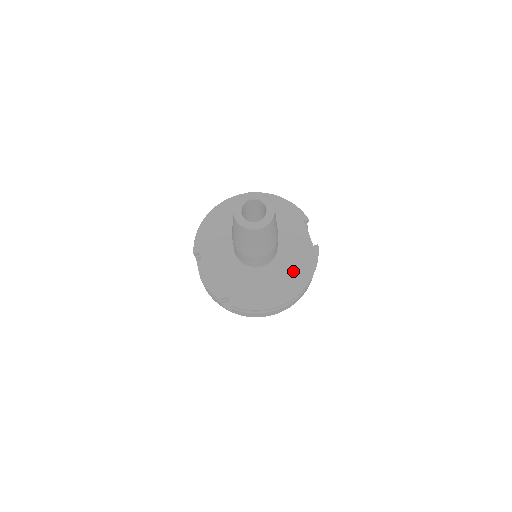
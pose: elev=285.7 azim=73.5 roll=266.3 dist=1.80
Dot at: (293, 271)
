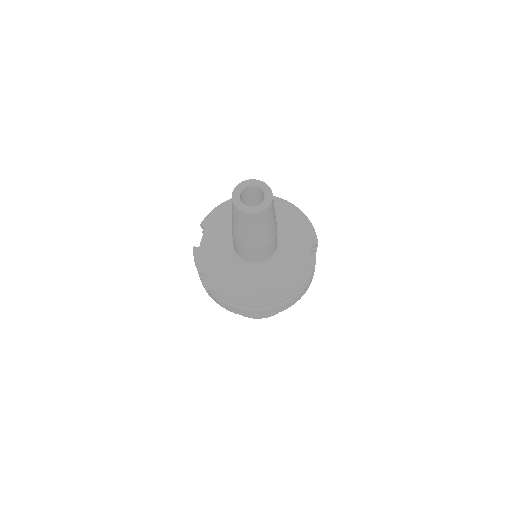
Dot at: (277, 281)
